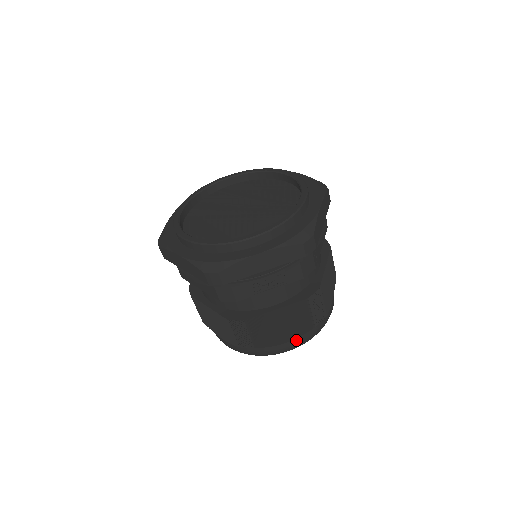
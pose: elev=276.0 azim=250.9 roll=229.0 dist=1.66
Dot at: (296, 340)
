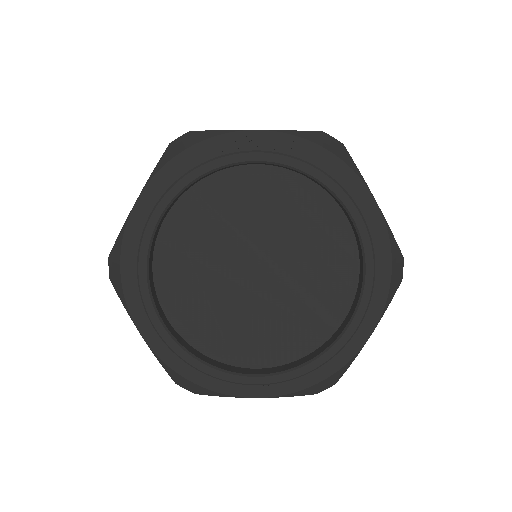
Dot at: occluded
